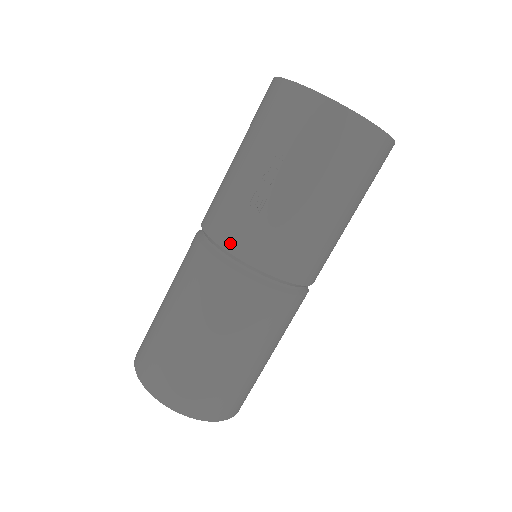
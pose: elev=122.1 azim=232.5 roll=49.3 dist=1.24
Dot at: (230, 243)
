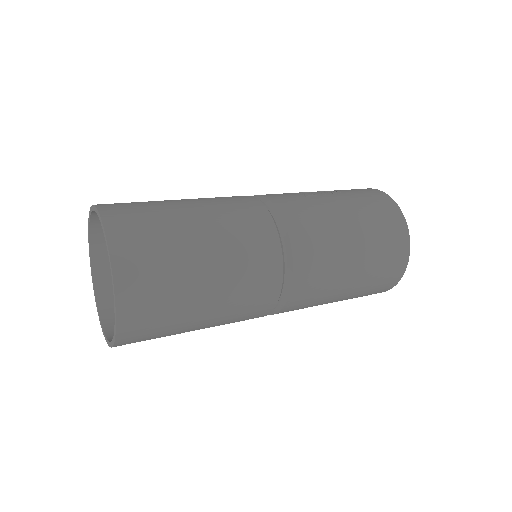
Dot at: (270, 195)
